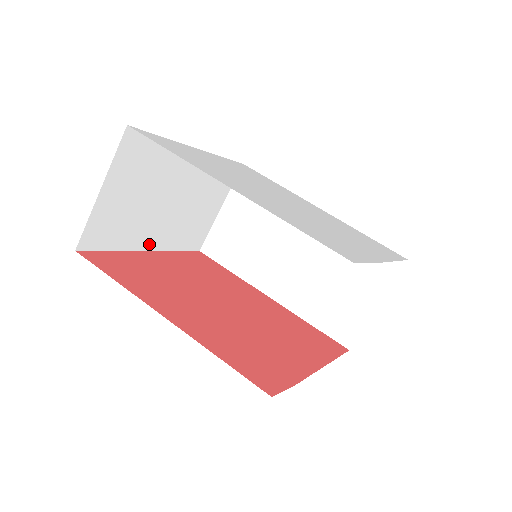
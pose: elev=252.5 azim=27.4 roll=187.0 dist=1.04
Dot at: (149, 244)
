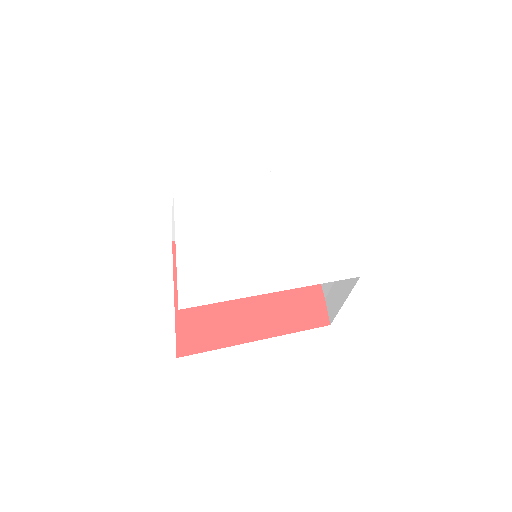
Dot at: occluded
